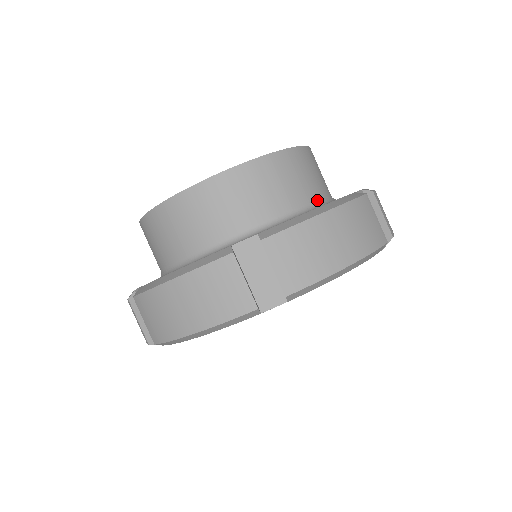
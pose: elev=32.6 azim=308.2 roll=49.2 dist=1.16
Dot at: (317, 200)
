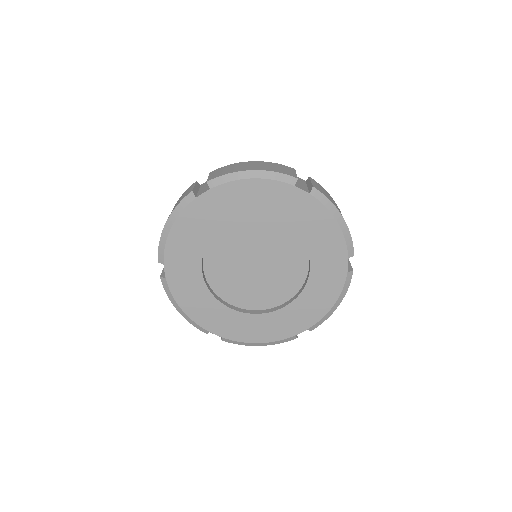
Dot at: occluded
